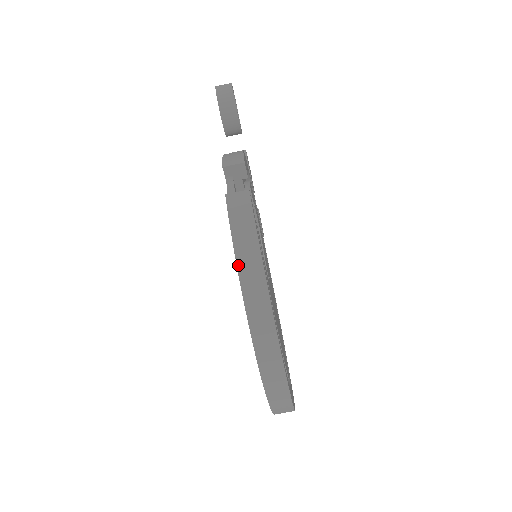
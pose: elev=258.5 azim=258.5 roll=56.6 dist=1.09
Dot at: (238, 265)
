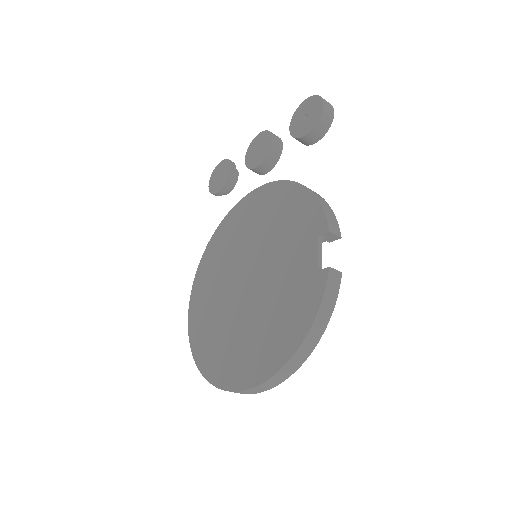
Dot at: (312, 327)
